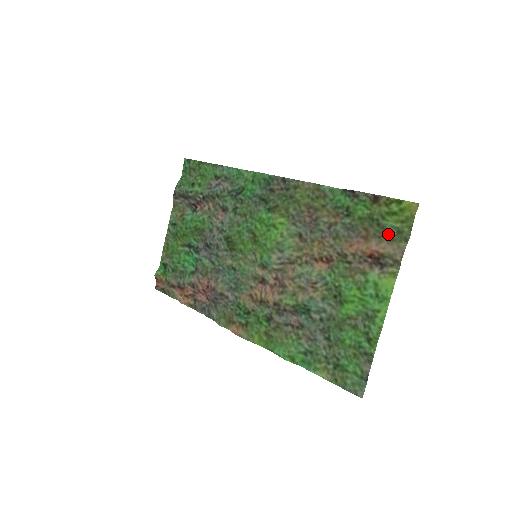
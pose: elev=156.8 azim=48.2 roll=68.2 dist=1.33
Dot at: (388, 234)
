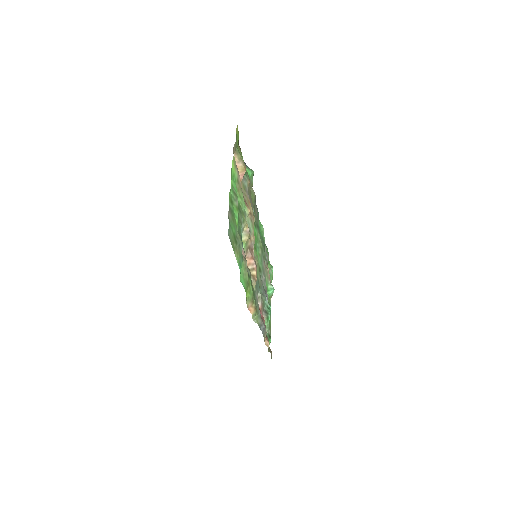
Dot at: (238, 152)
